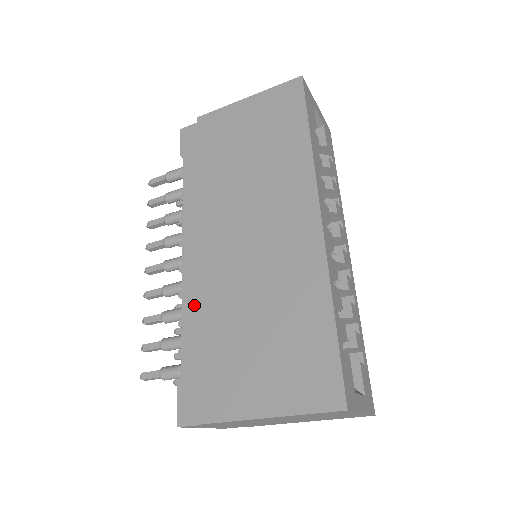
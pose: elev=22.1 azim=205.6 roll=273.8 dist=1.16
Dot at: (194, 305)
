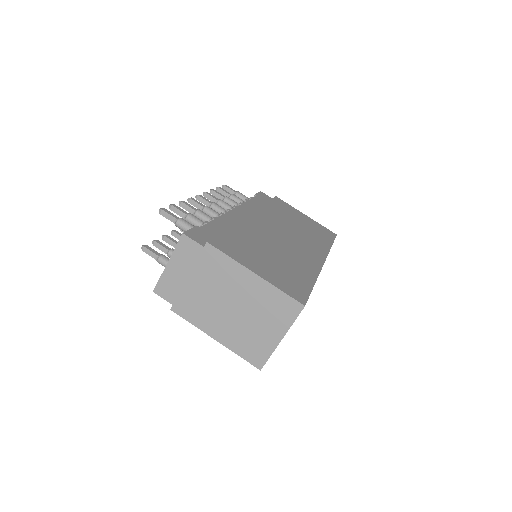
Dot at: (229, 222)
